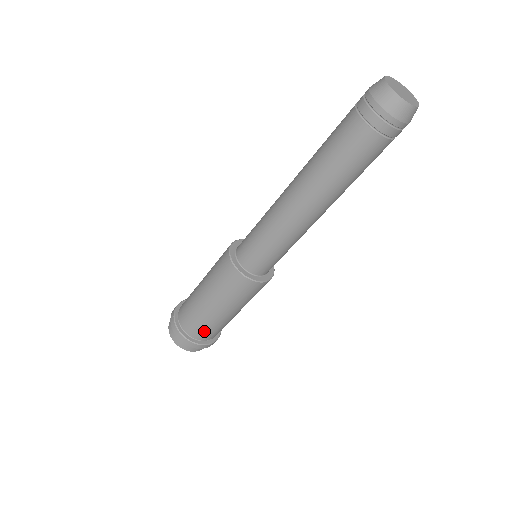
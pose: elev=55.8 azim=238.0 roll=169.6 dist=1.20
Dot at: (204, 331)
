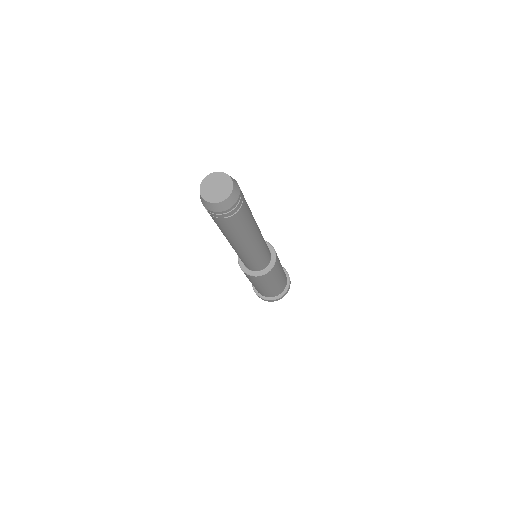
Dot at: (275, 293)
